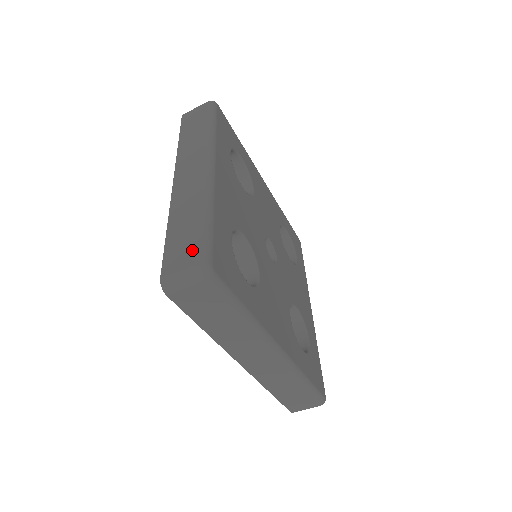
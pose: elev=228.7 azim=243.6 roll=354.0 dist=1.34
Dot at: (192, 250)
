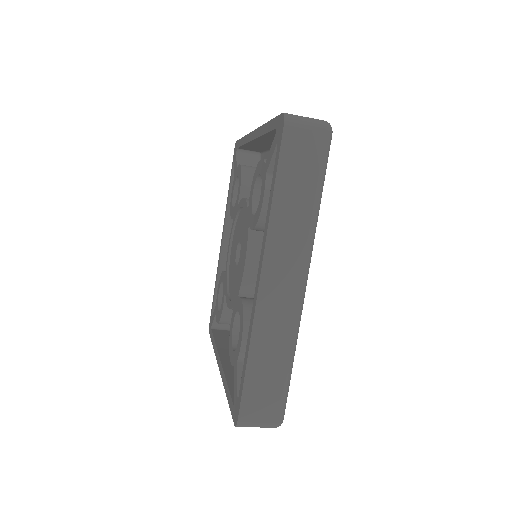
Dot at: (273, 404)
